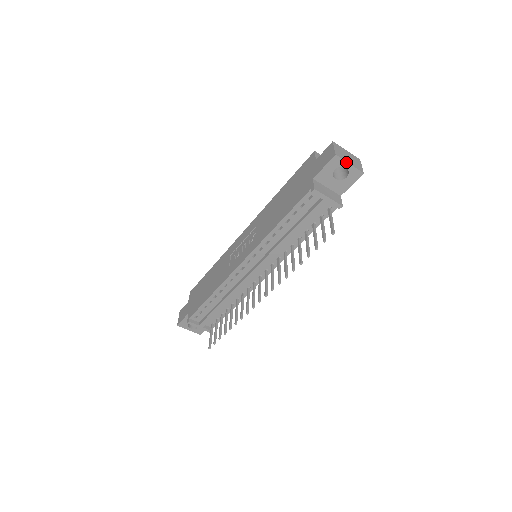
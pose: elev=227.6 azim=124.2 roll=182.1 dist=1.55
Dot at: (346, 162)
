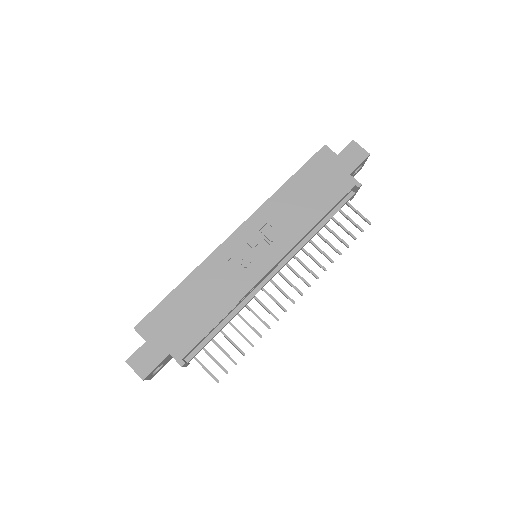
Dot at: (366, 160)
